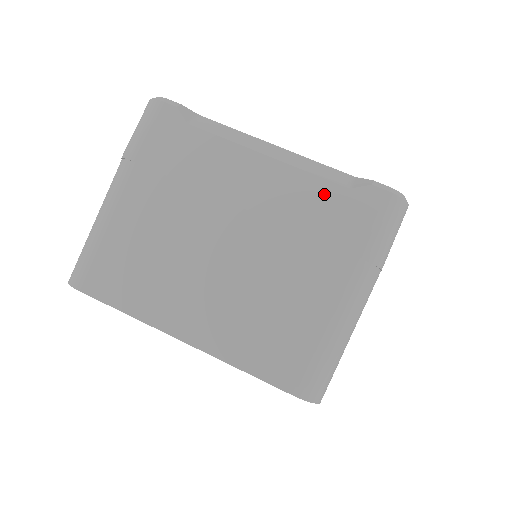
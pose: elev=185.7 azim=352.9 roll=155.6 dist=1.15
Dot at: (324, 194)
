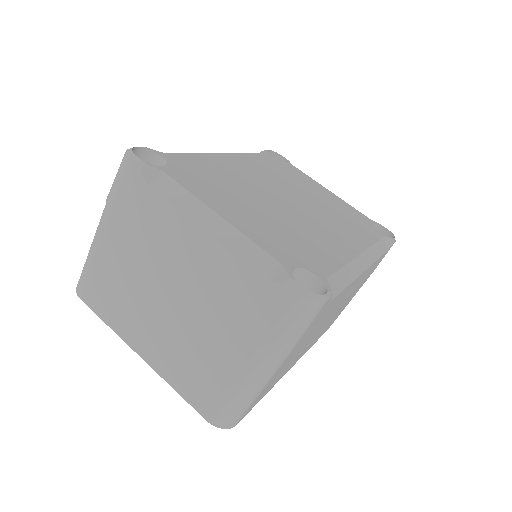
Dot at: (245, 279)
